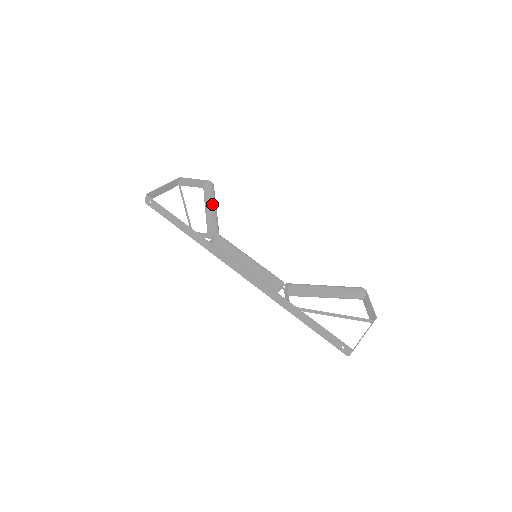
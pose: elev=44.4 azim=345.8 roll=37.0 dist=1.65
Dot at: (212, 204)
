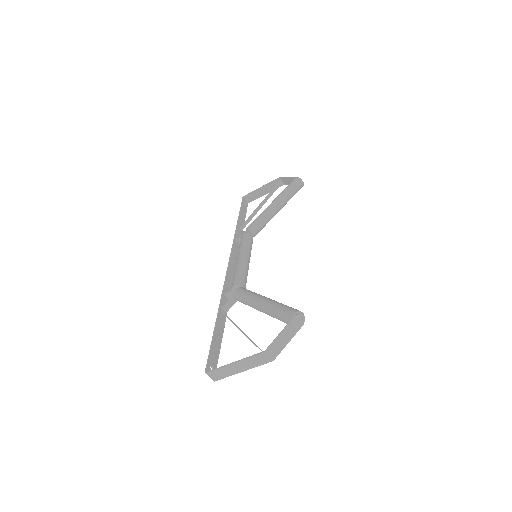
Dot at: (273, 202)
